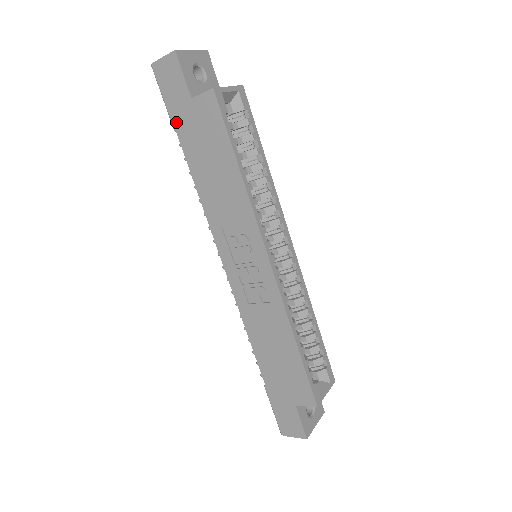
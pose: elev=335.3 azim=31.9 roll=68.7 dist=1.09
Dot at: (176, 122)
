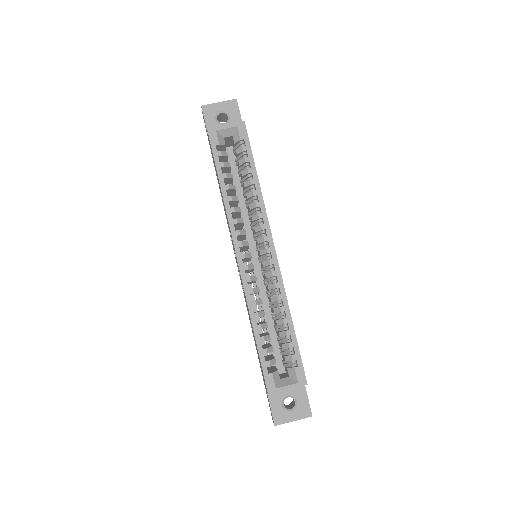
Dot at: occluded
